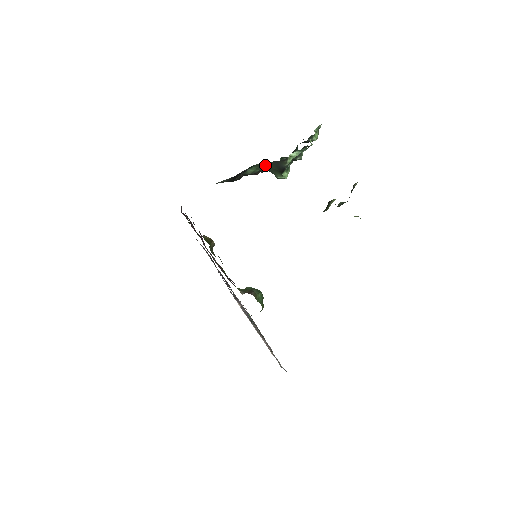
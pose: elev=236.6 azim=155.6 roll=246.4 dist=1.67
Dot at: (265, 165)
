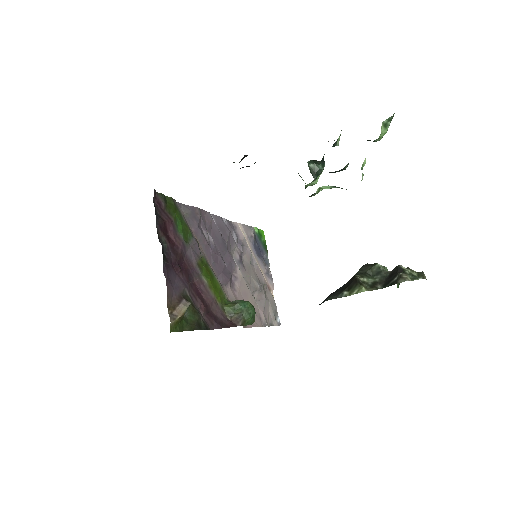
Dot at: occluded
